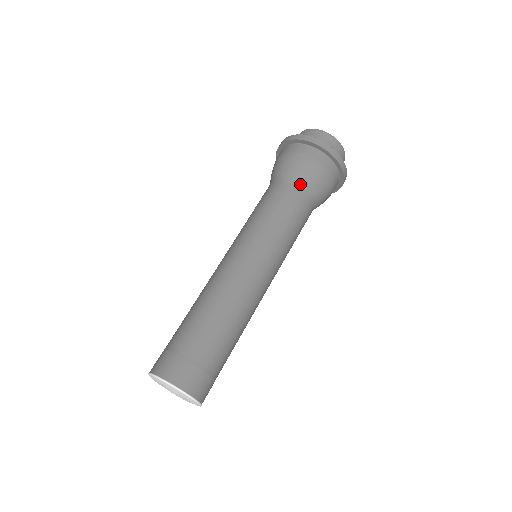
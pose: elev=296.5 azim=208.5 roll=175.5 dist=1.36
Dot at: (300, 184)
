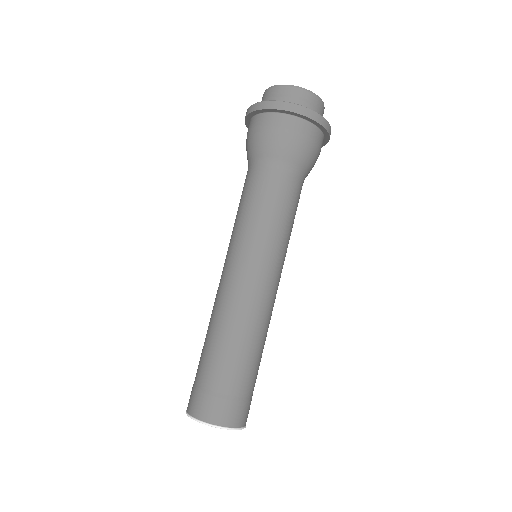
Dot at: (277, 163)
